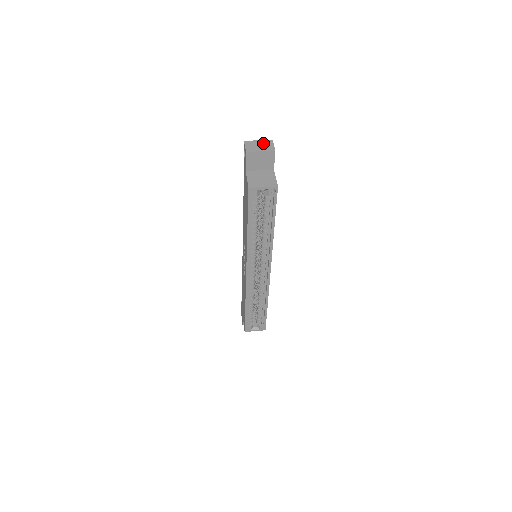
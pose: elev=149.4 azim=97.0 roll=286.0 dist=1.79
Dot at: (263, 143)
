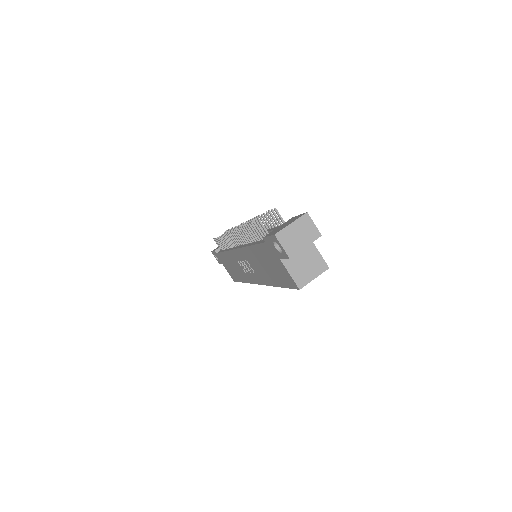
Dot at: (300, 227)
